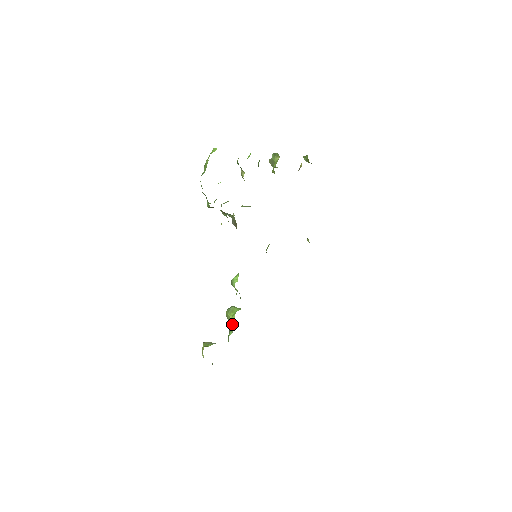
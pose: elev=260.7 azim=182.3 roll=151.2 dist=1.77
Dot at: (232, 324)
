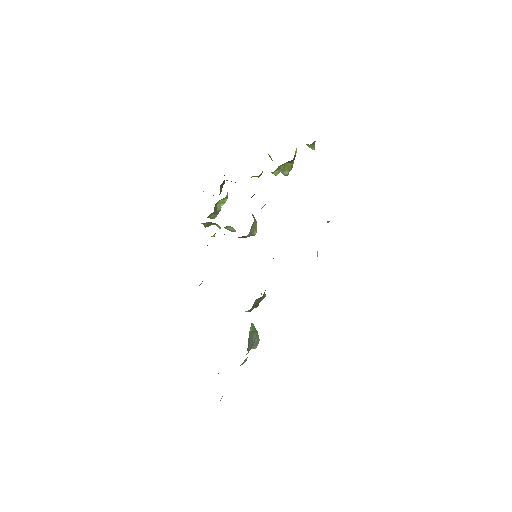
Dot at: occluded
